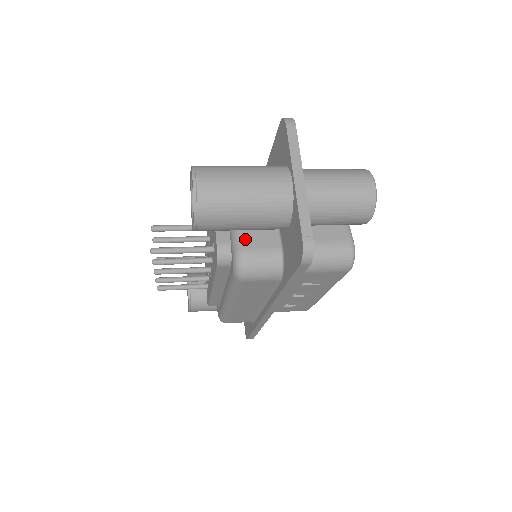
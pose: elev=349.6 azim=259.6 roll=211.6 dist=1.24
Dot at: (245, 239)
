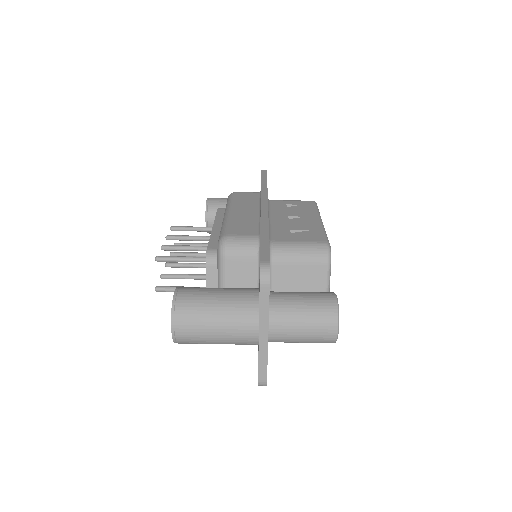
Dot at: occluded
